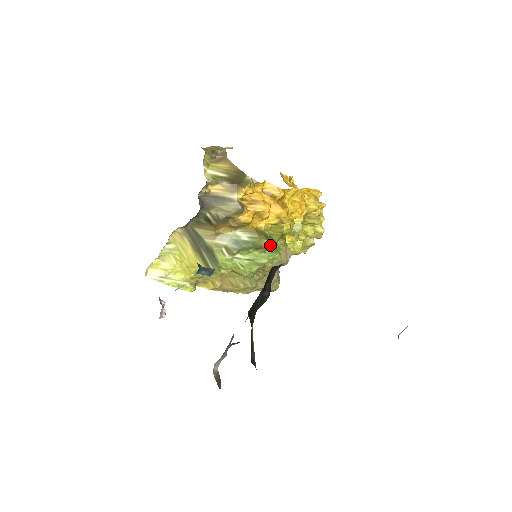
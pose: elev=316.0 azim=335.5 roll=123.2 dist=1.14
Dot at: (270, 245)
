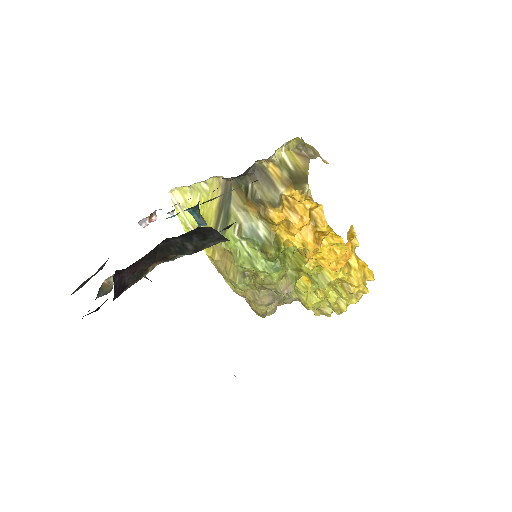
Dot at: (276, 260)
